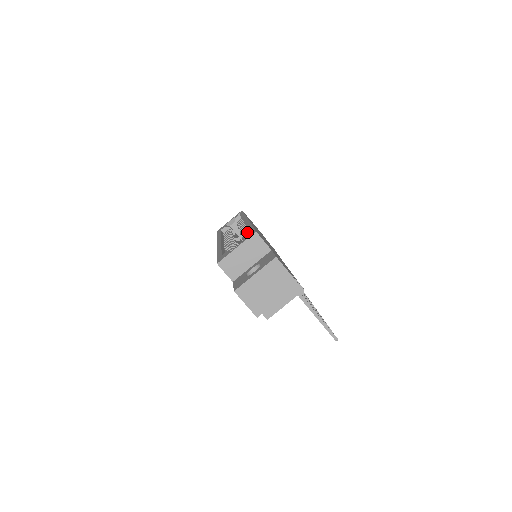
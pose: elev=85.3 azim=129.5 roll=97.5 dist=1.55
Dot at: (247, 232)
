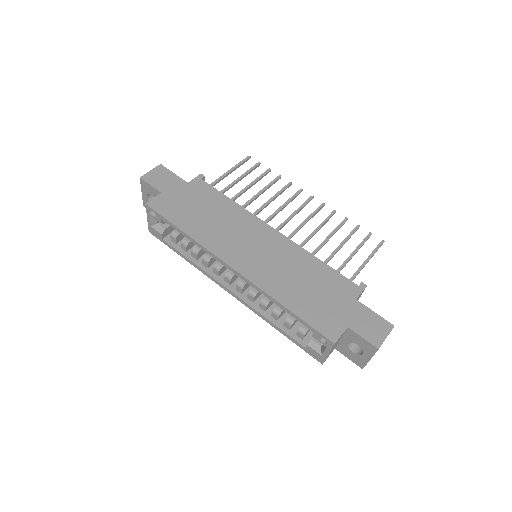
Dot at: occluded
